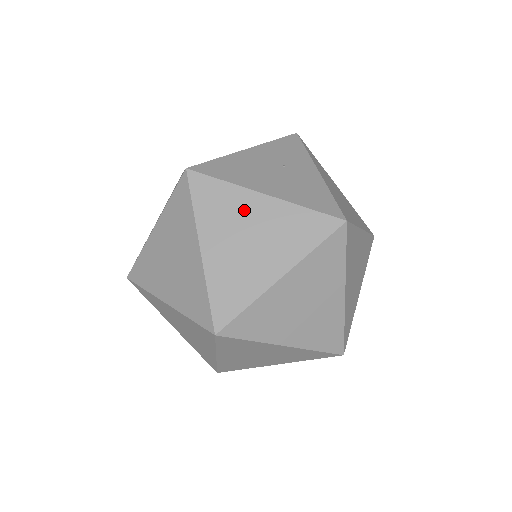
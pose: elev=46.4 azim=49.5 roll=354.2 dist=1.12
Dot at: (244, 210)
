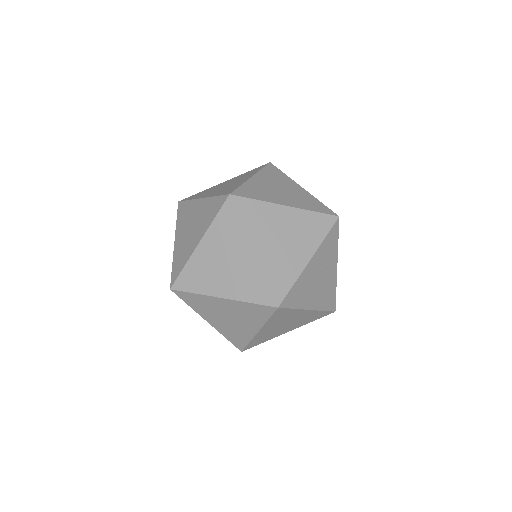
Dot at: (287, 184)
